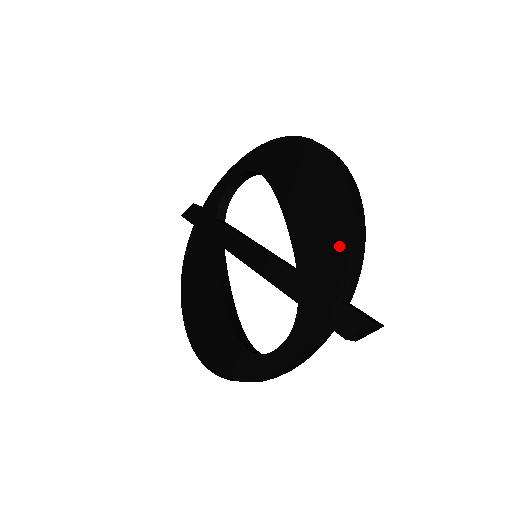
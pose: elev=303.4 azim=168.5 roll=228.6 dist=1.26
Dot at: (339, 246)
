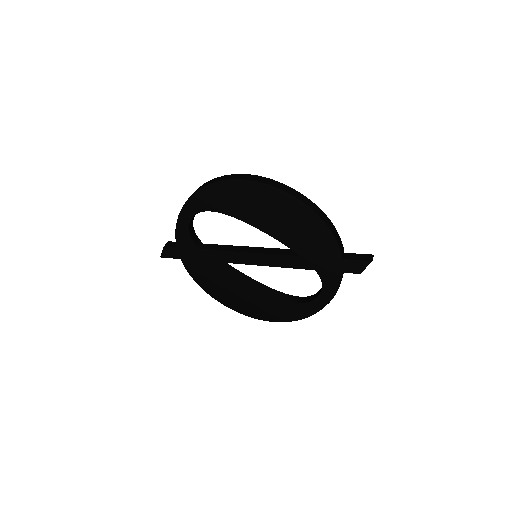
Dot at: (320, 234)
